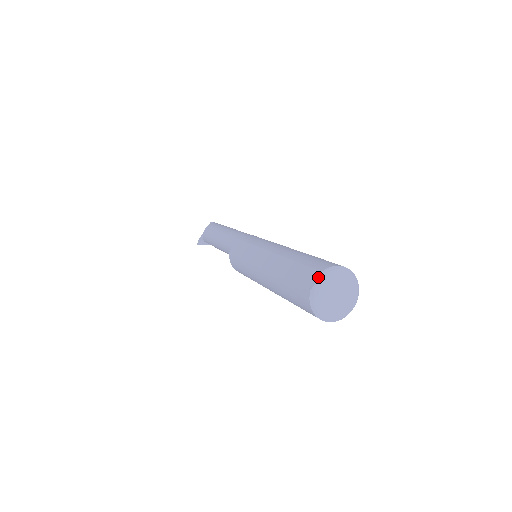
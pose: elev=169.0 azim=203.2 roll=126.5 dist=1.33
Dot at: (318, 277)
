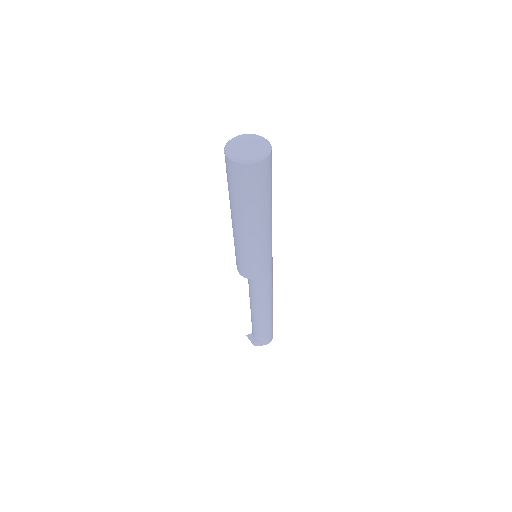
Dot at: (251, 135)
